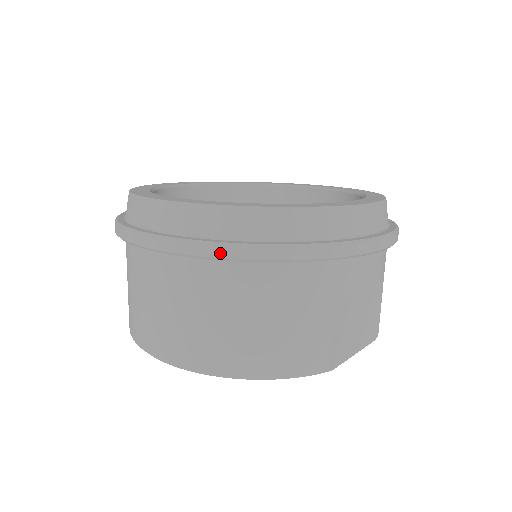
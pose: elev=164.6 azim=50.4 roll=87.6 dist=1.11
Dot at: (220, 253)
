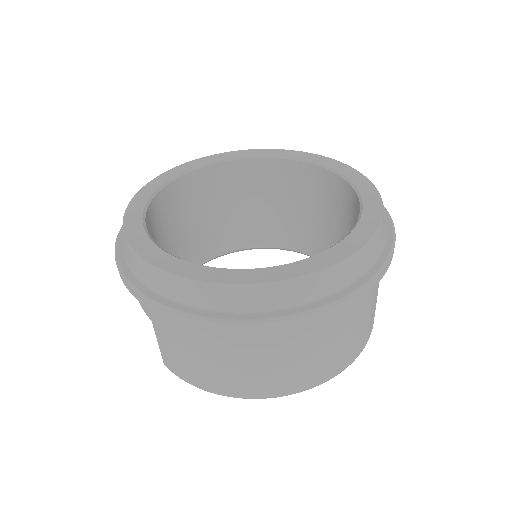
Dot at: (374, 285)
